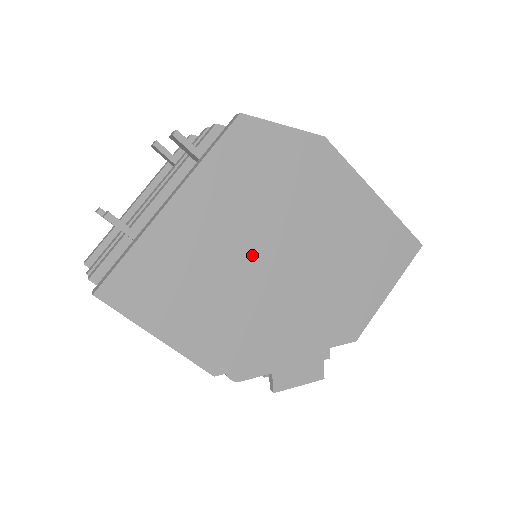
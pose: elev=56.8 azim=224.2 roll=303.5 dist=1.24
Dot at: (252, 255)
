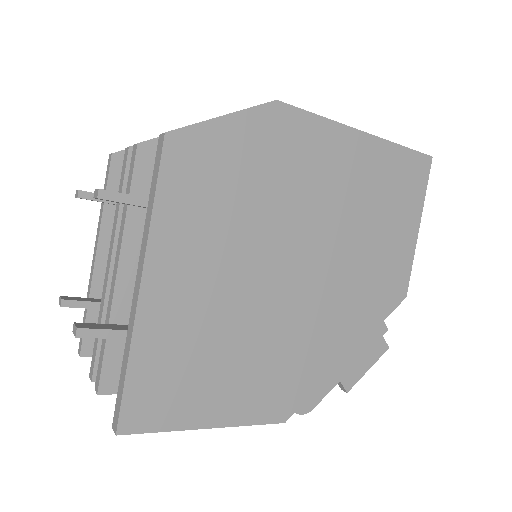
Dot at: (262, 283)
